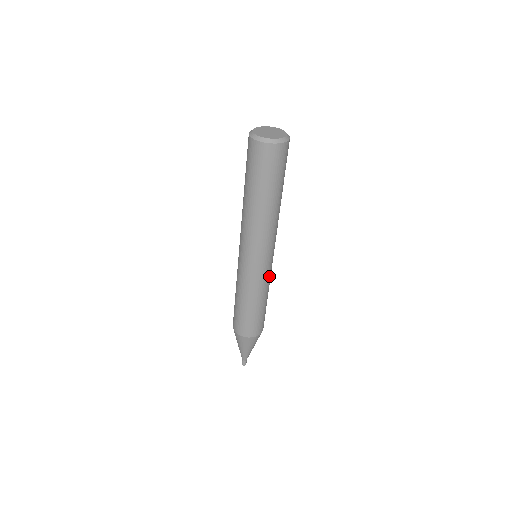
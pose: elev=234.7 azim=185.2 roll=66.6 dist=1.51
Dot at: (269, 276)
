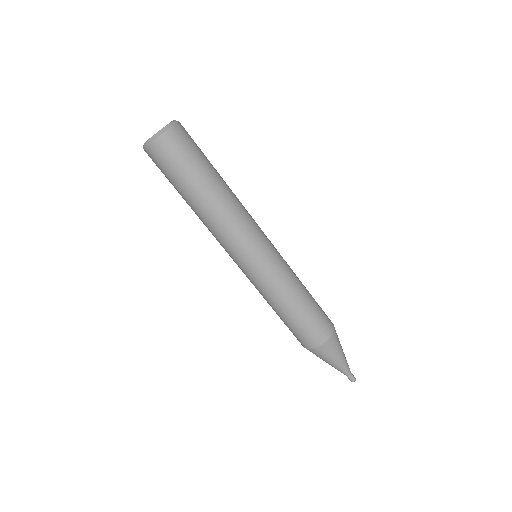
Dot at: (283, 265)
